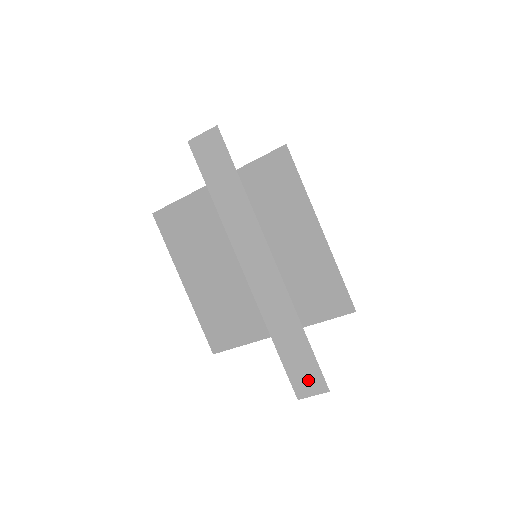
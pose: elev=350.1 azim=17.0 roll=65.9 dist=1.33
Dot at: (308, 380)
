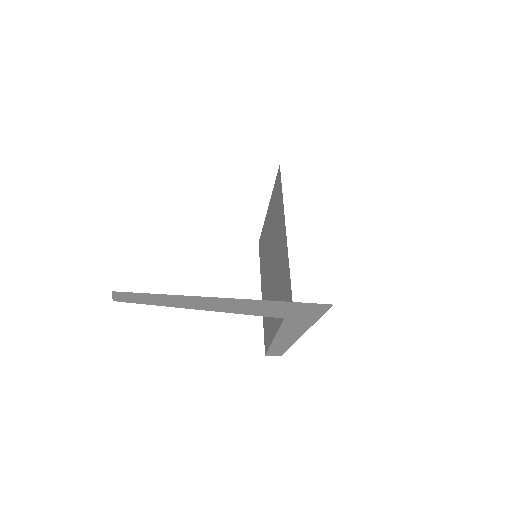
Dot at: occluded
